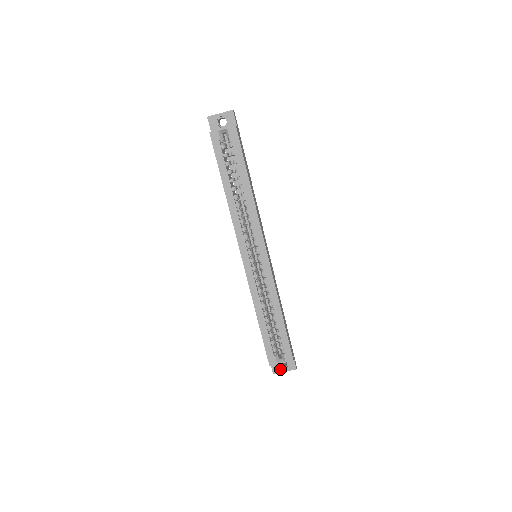
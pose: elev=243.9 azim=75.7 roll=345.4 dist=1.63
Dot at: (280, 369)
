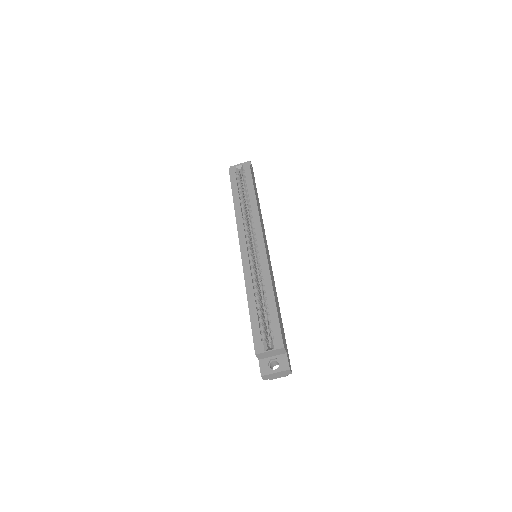
Dot at: (270, 370)
